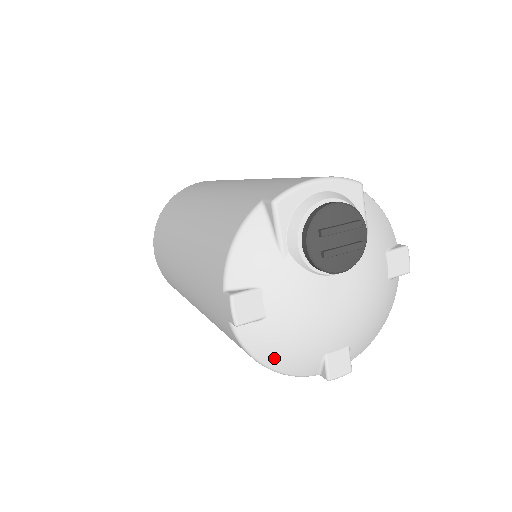
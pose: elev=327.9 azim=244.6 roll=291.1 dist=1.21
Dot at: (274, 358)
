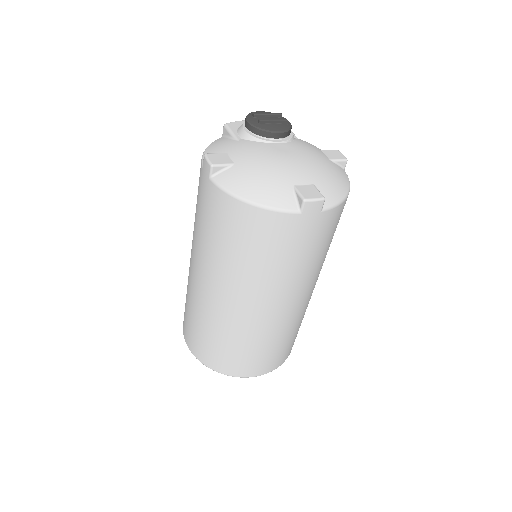
Dot at: (250, 190)
